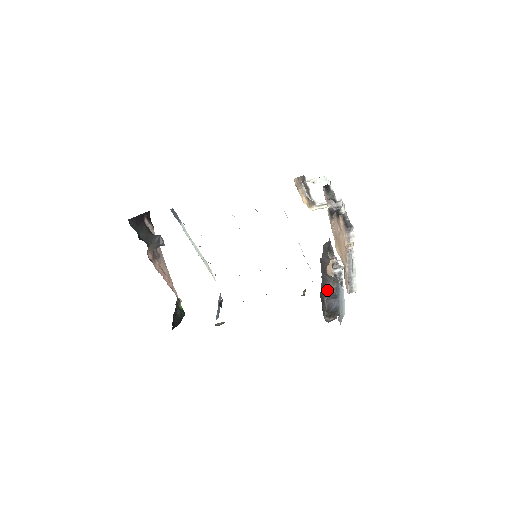
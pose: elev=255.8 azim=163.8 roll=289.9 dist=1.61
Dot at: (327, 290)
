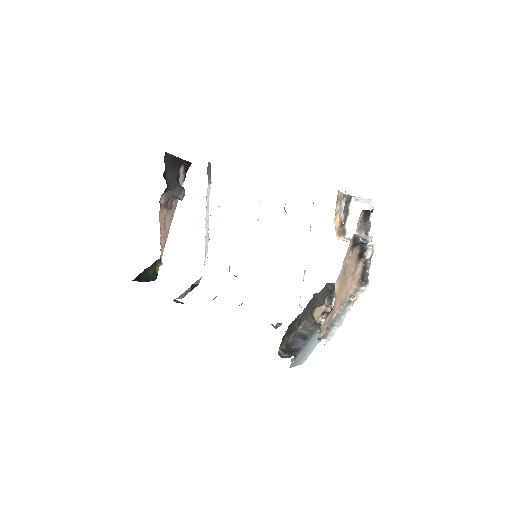
Dot at: (301, 327)
